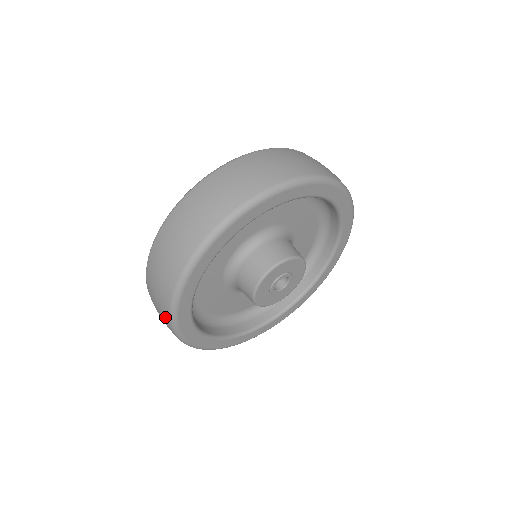
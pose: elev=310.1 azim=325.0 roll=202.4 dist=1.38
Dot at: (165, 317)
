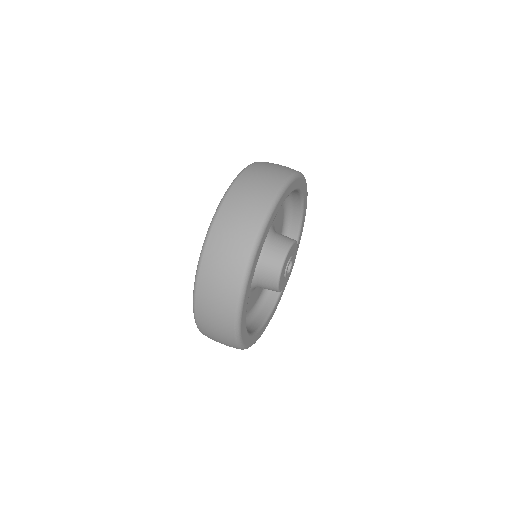
Dot at: (228, 337)
